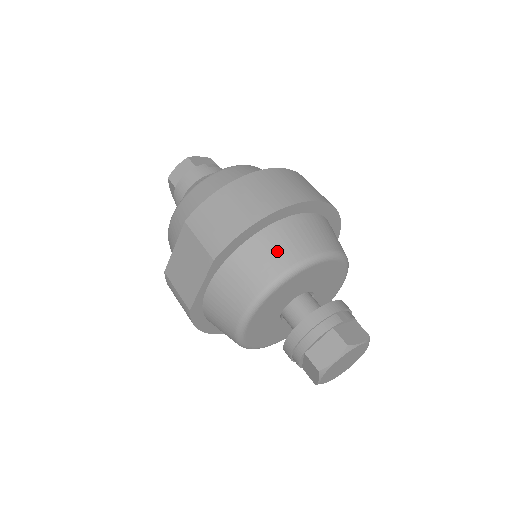
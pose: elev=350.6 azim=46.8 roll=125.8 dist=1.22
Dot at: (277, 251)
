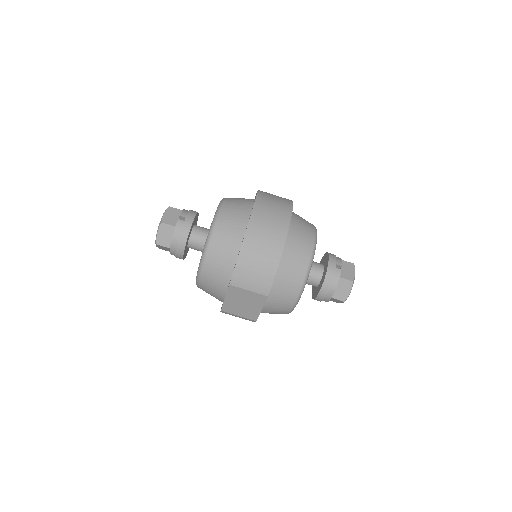
Dot at: (295, 265)
